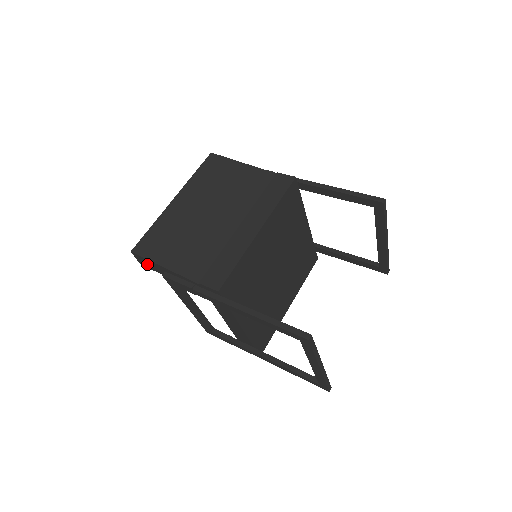
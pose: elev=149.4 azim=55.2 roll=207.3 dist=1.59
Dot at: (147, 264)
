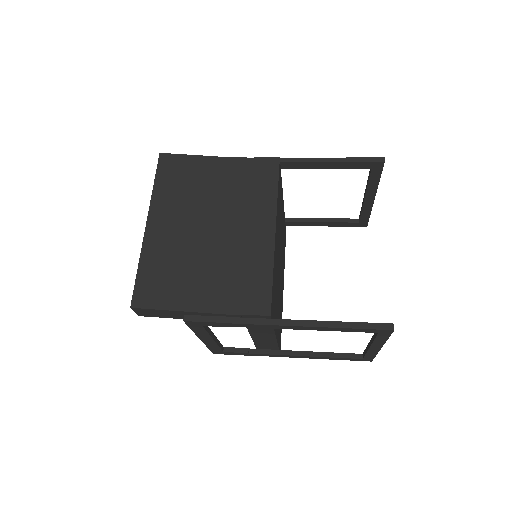
Dot at: (153, 314)
